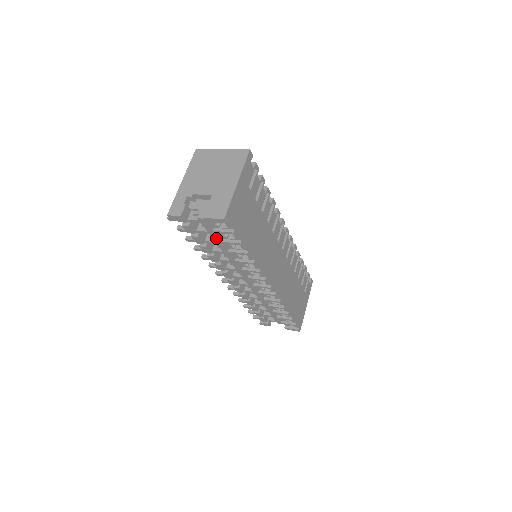
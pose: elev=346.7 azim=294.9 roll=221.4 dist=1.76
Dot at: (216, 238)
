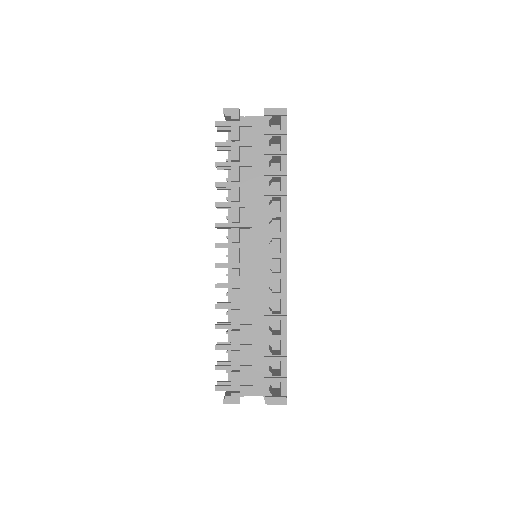
Dot at: (257, 153)
